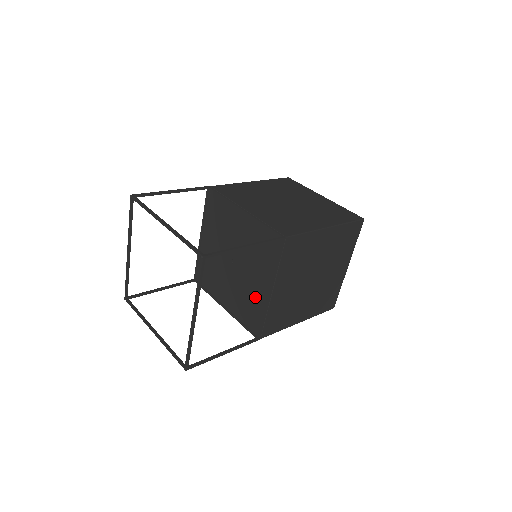
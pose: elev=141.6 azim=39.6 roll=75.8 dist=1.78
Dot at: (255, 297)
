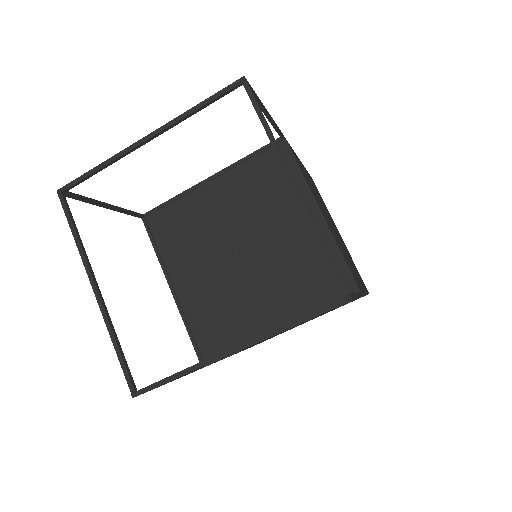
Dot at: (244, 318)
